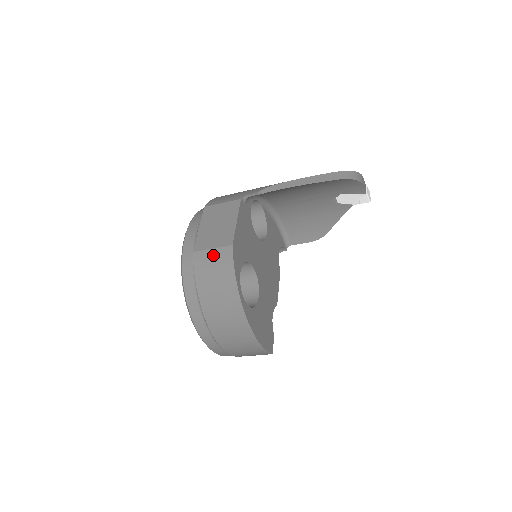
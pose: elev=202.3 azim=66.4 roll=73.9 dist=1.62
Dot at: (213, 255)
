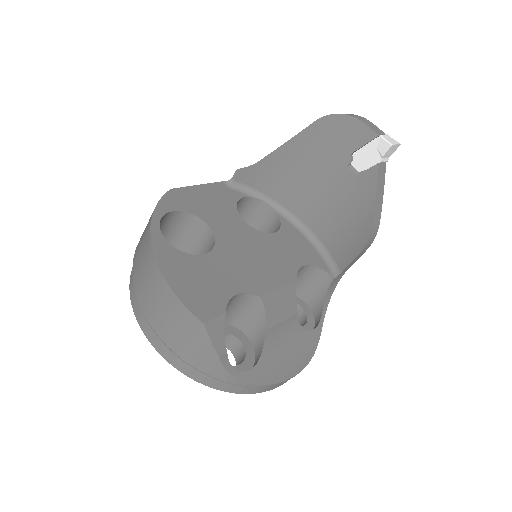
Dot at: occluded
